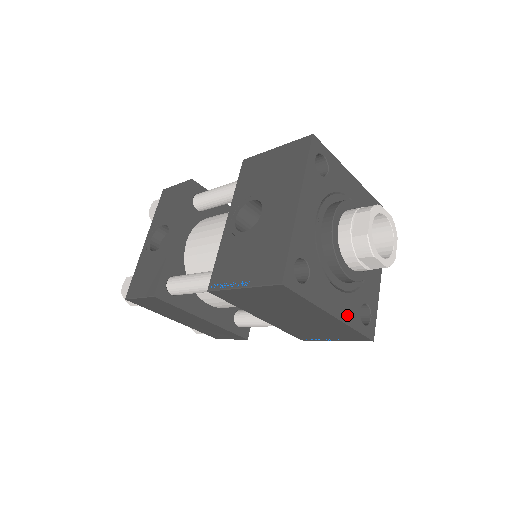
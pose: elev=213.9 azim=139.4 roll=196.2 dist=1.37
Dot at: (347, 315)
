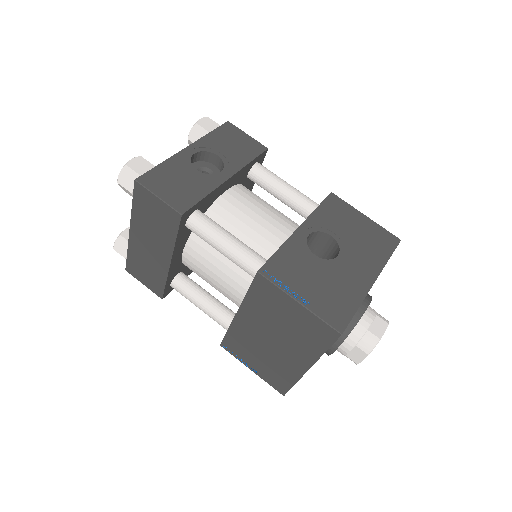
Dot at: occluded
